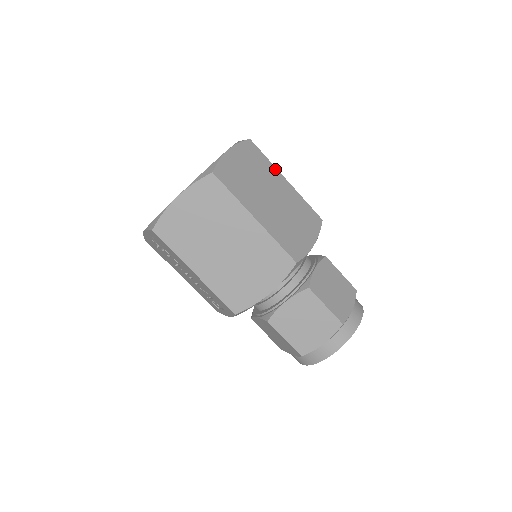
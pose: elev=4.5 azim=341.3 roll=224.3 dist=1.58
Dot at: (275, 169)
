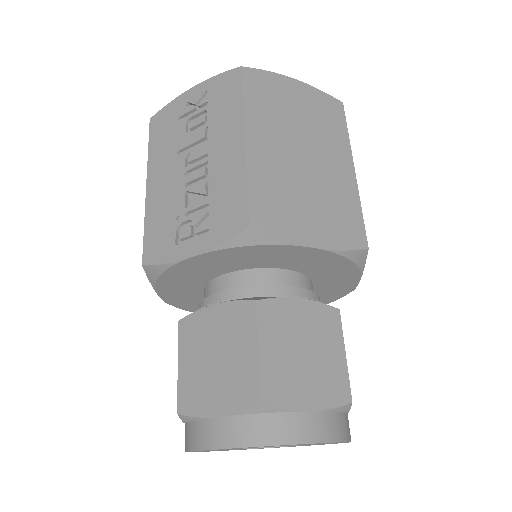
Dot at: occluded
